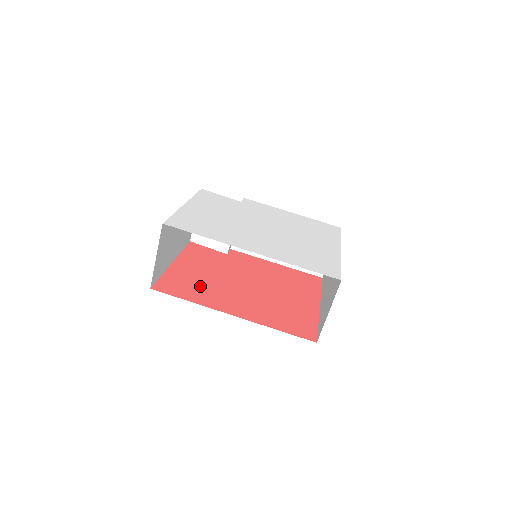
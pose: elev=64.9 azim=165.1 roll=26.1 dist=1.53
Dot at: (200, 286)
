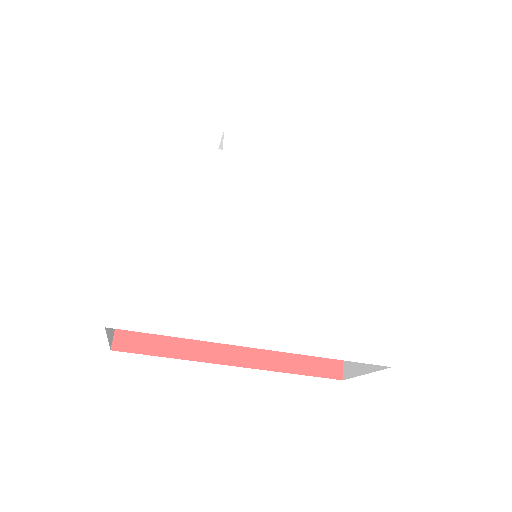
Dot at: occluded
